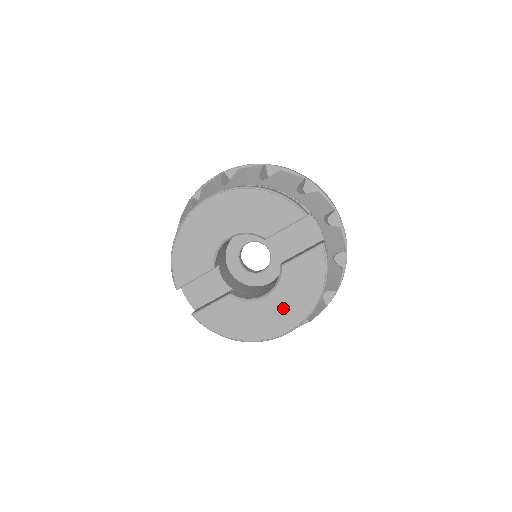
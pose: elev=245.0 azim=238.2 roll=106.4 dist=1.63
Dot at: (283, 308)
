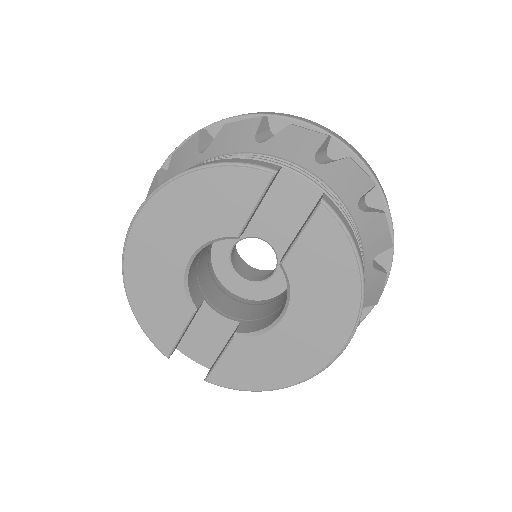
Dot at: (316, 321)
